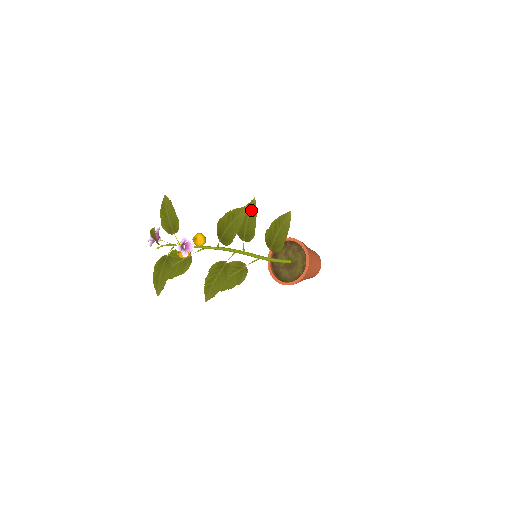
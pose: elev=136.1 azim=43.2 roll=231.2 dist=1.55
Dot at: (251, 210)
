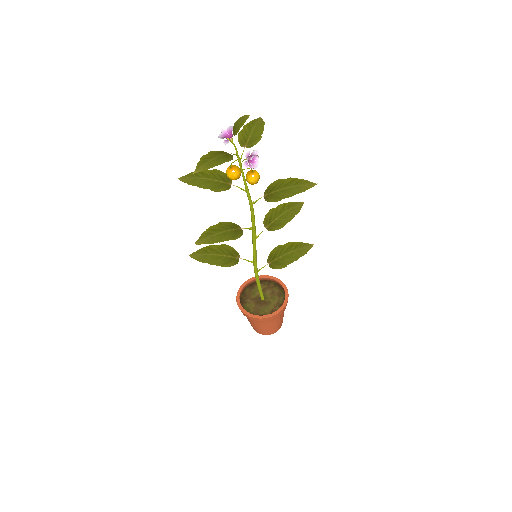
Dot at: (295, 207)
